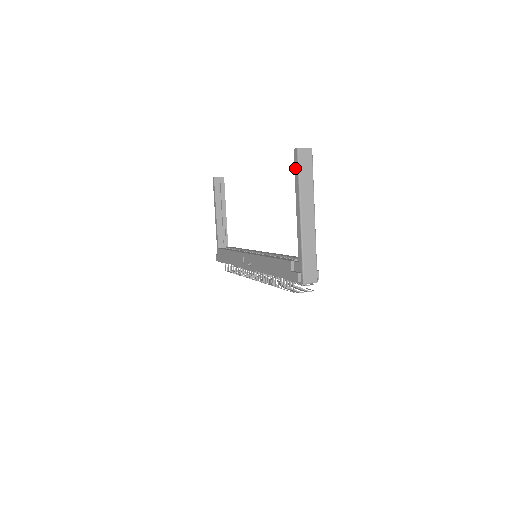
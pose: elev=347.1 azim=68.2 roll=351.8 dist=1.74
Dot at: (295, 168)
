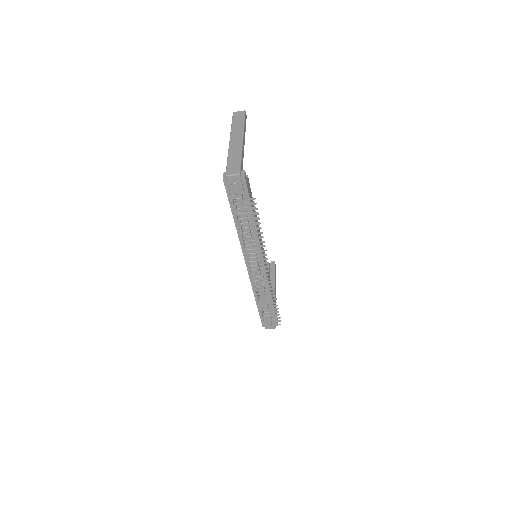
Dot at: occluded
